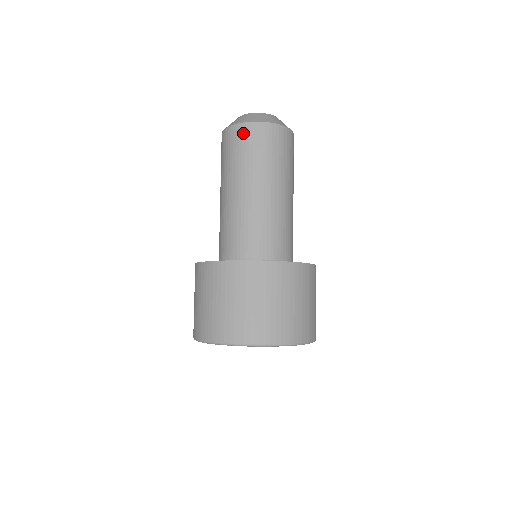
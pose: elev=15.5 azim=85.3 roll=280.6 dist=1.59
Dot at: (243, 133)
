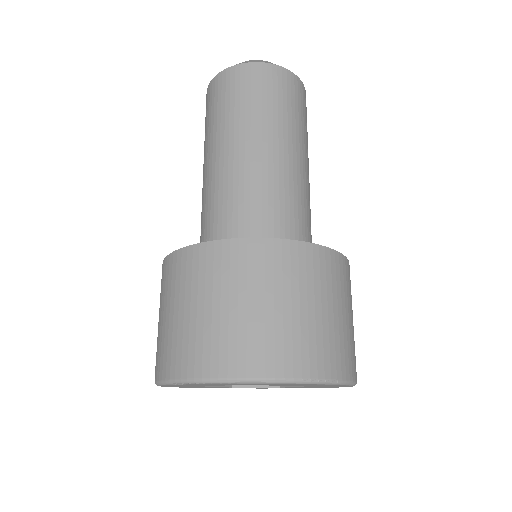
Dot at: (231, 79)
